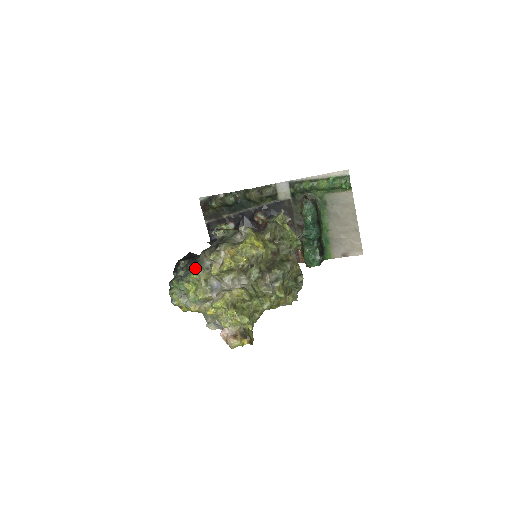
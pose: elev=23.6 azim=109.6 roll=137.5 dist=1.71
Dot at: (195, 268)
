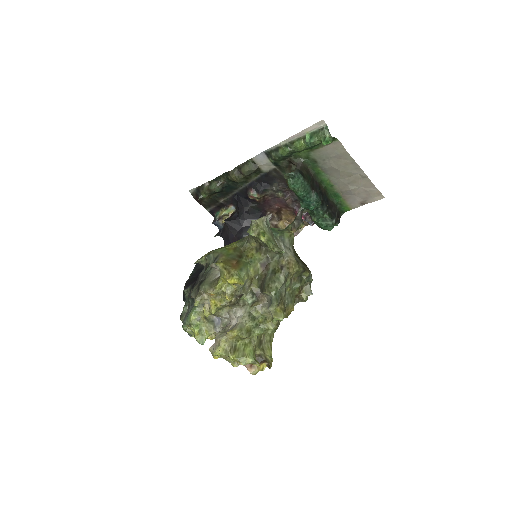
Dot at: (193, 304)
